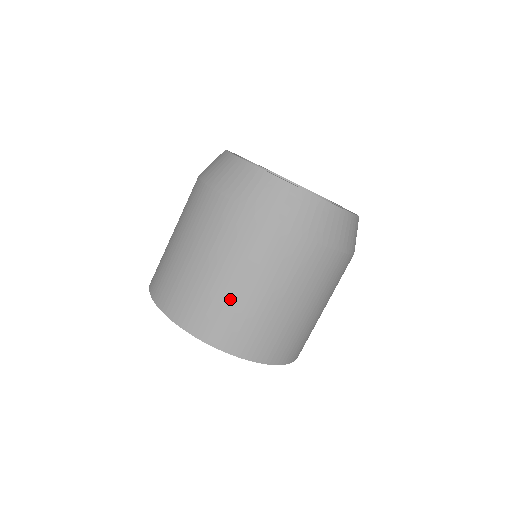
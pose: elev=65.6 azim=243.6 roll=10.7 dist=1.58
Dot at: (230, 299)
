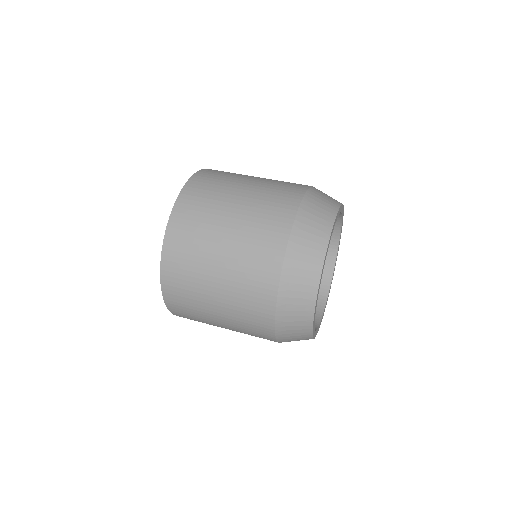
Dot at: occluded
